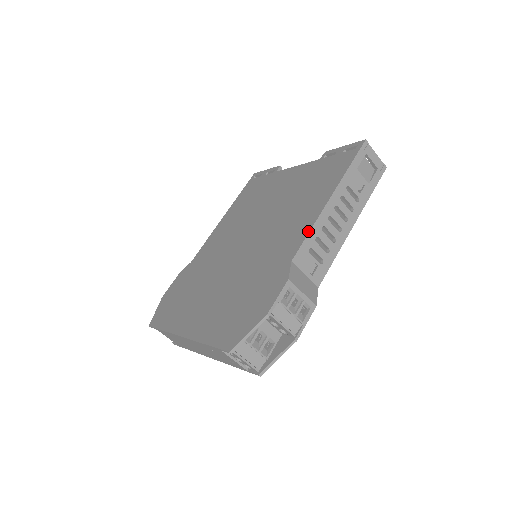
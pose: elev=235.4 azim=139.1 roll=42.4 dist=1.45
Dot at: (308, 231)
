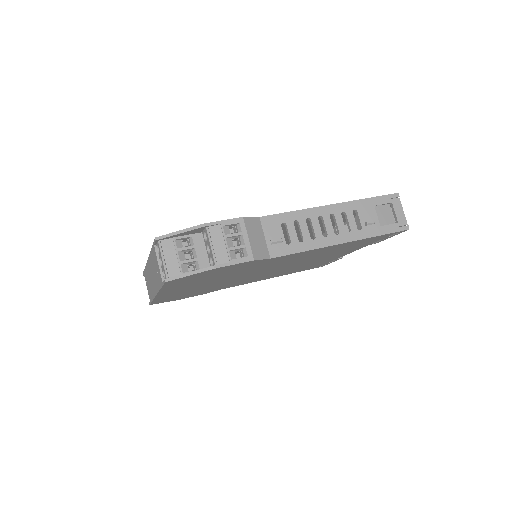
Dot at: (292, 211)
